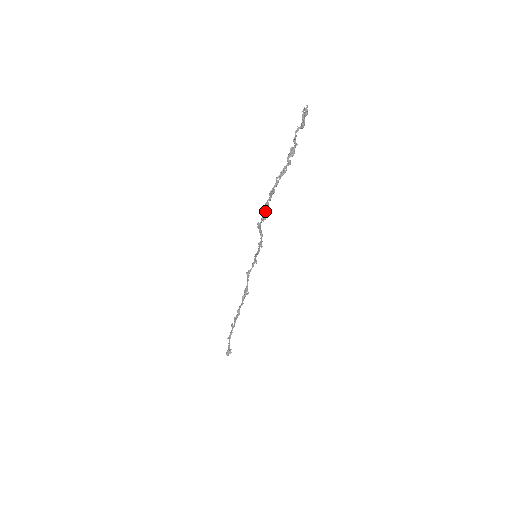
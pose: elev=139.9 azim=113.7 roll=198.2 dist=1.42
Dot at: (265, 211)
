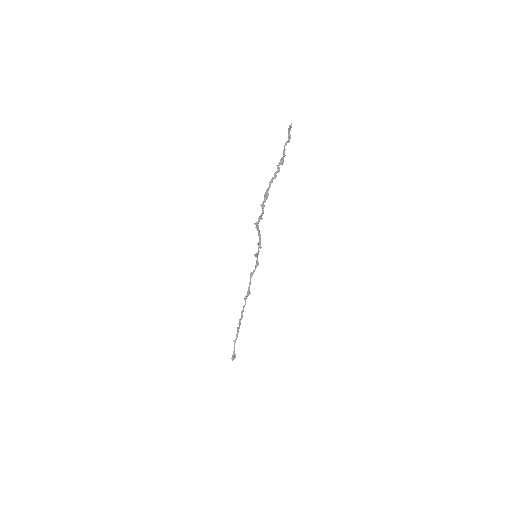
Dot at: (262, 212)
